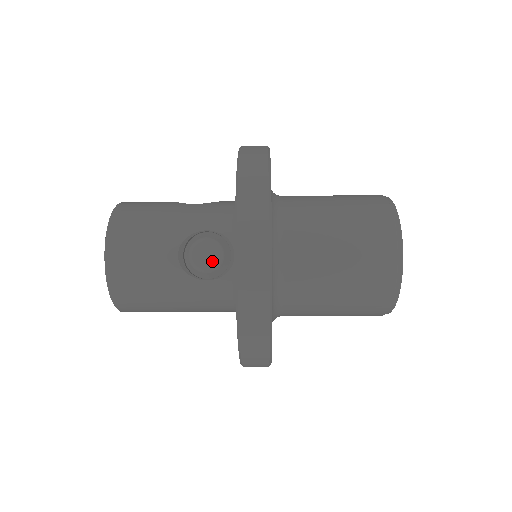
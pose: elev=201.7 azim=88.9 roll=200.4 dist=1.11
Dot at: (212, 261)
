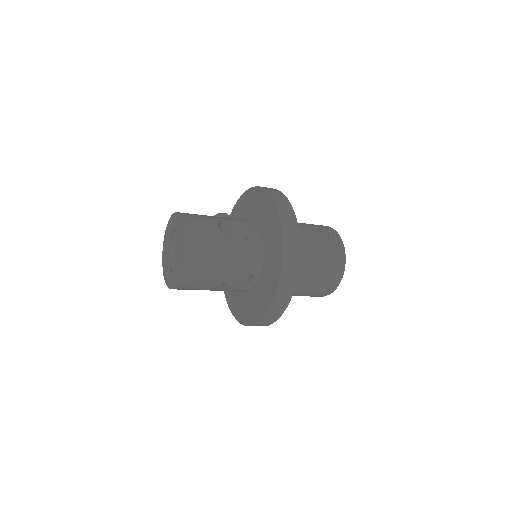
Dot at: (241, 287)
